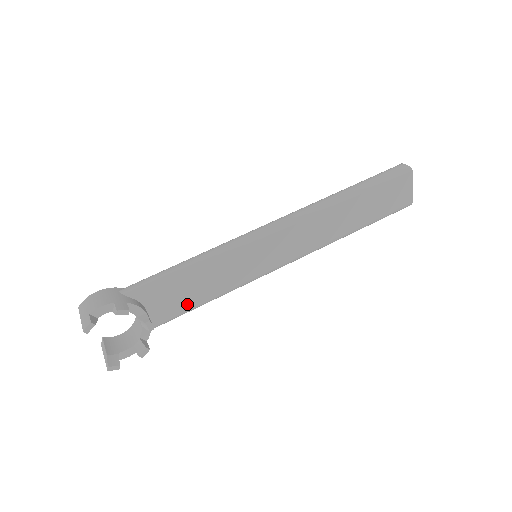
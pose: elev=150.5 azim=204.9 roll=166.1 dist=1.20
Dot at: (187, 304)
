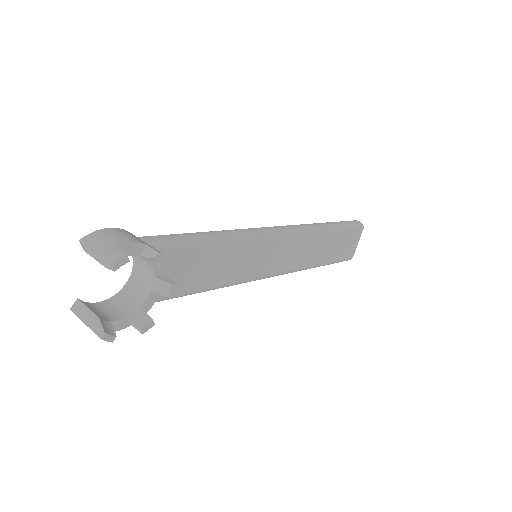
Dot at: (190, 284)
